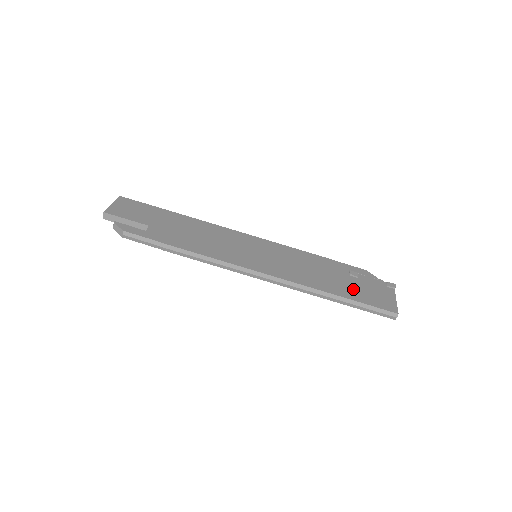
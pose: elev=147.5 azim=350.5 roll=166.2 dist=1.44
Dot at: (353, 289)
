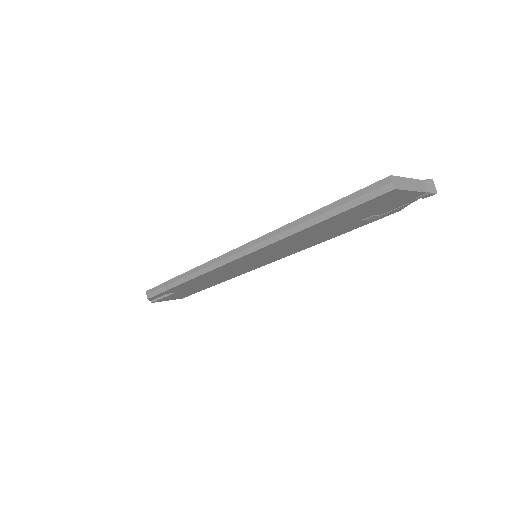
Dot at: occluded
